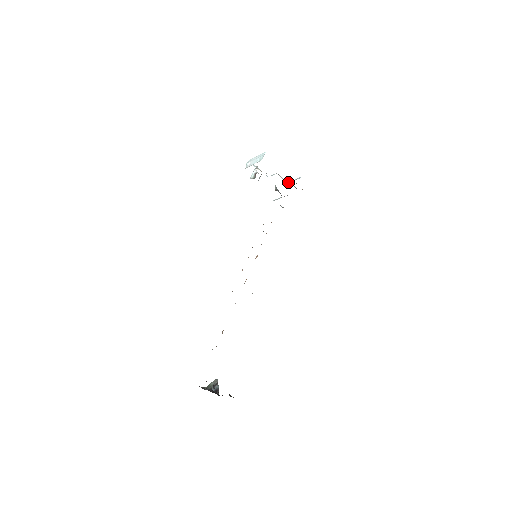
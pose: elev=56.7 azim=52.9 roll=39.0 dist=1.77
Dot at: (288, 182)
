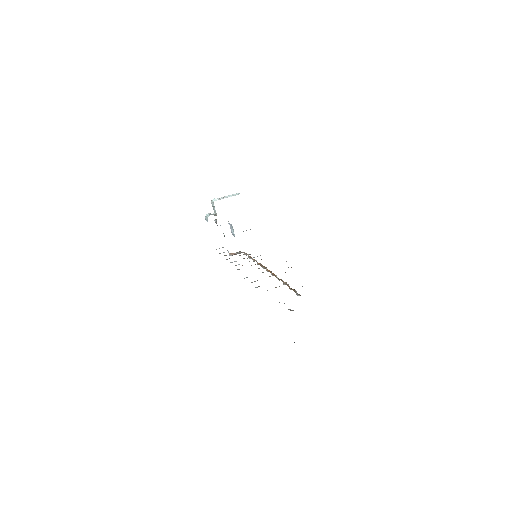
Dot at: occluded
